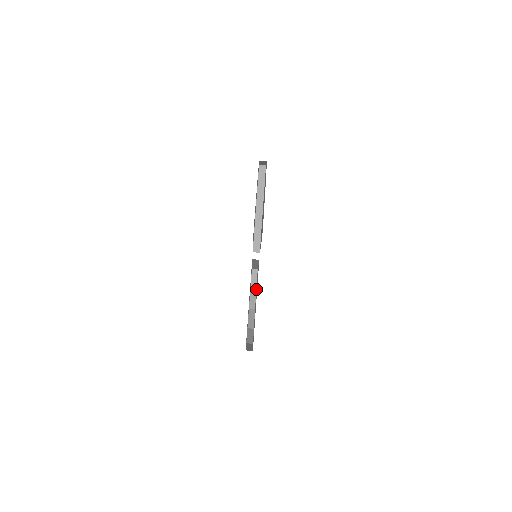
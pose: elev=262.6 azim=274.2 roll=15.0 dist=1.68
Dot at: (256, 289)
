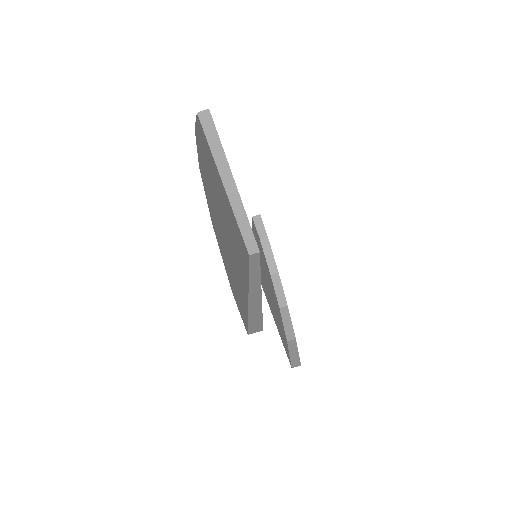
Dot at: occluded
